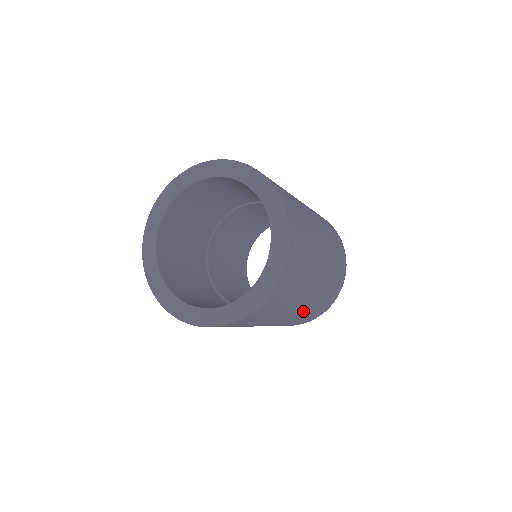
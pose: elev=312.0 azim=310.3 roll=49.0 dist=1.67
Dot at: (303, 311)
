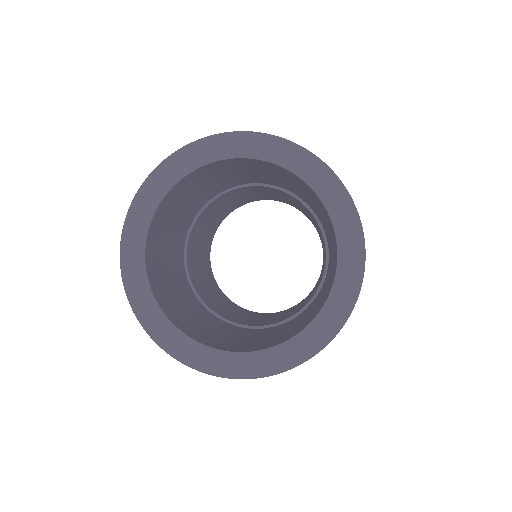
Dot at: occluded
